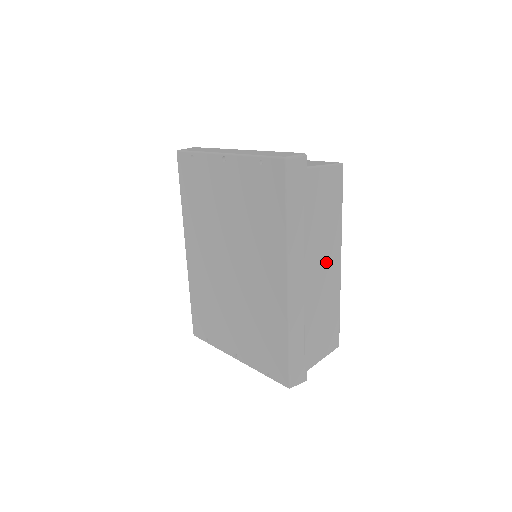
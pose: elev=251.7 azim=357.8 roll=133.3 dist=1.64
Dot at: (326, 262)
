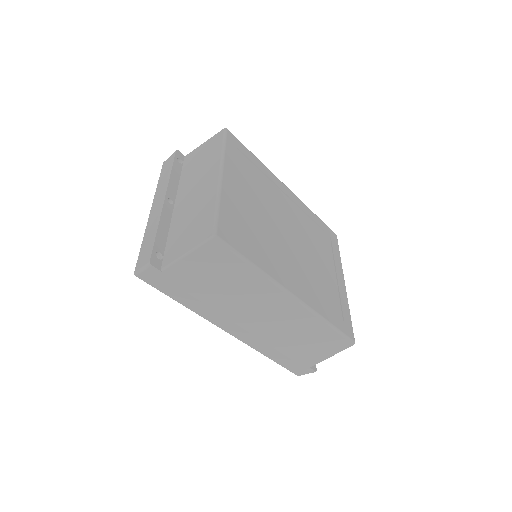
Dot at: (266, 308)
